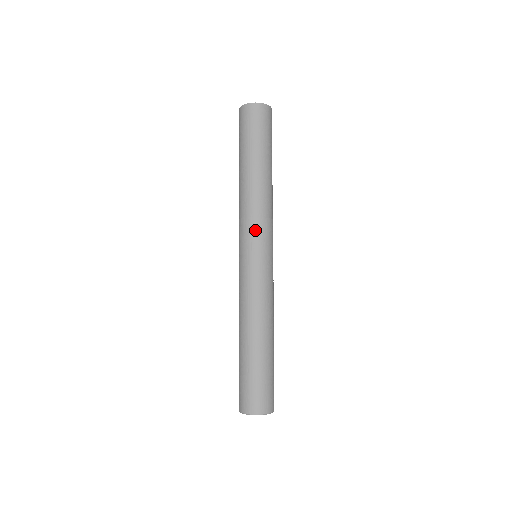
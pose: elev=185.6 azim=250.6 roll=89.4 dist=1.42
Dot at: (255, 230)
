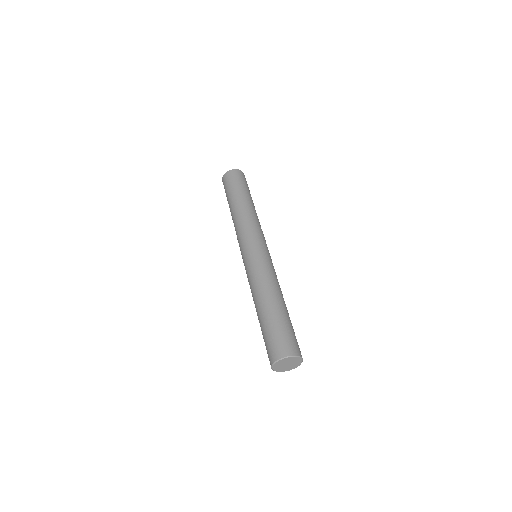
Dot at: (262, 234)
